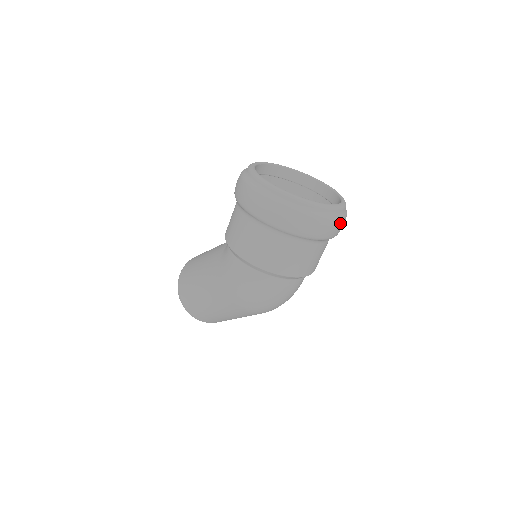
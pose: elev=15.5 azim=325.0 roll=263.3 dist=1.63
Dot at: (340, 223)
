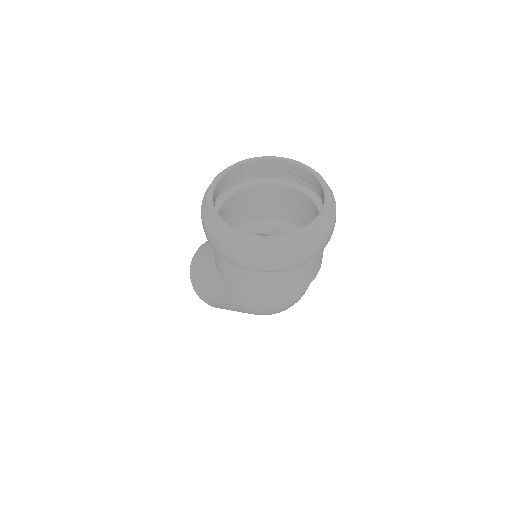
Dot at: (332, 228)
